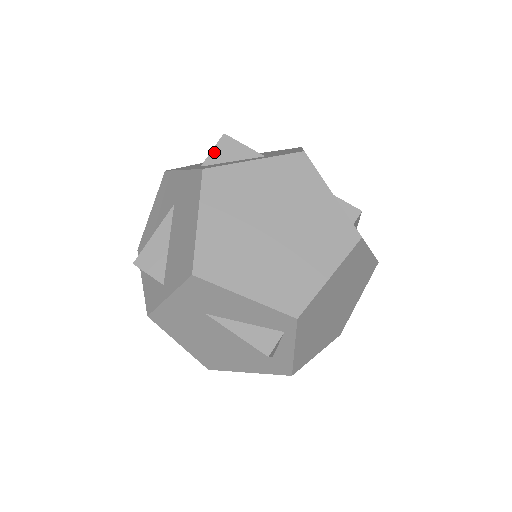
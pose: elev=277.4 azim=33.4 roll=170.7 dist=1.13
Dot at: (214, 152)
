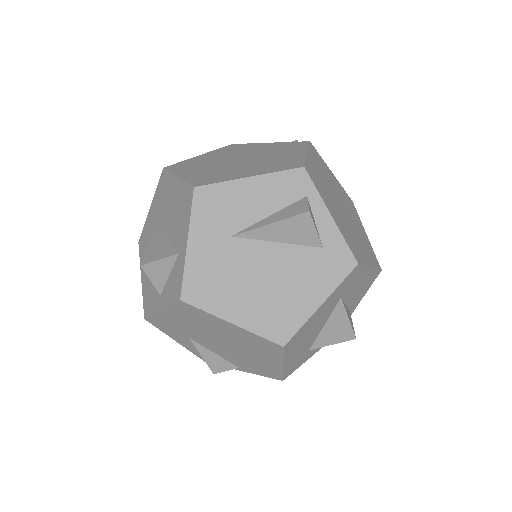
Dot at: occluded
